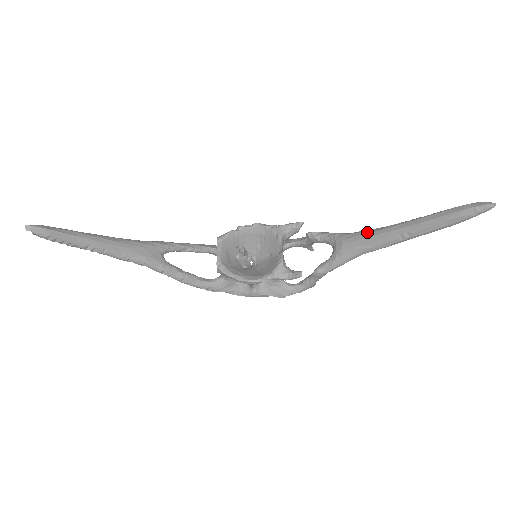
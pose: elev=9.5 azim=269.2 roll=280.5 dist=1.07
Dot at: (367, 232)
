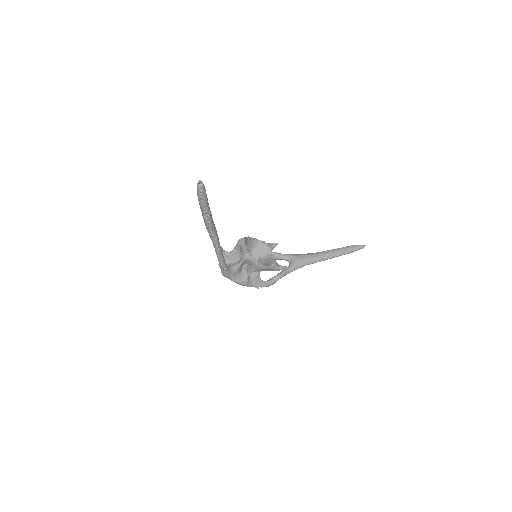
Dot at: (310, 254)
